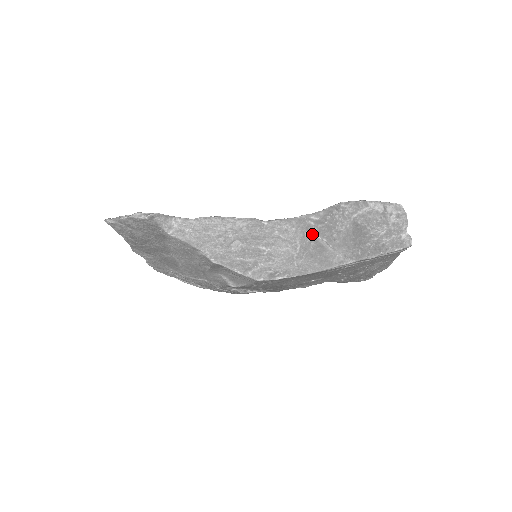
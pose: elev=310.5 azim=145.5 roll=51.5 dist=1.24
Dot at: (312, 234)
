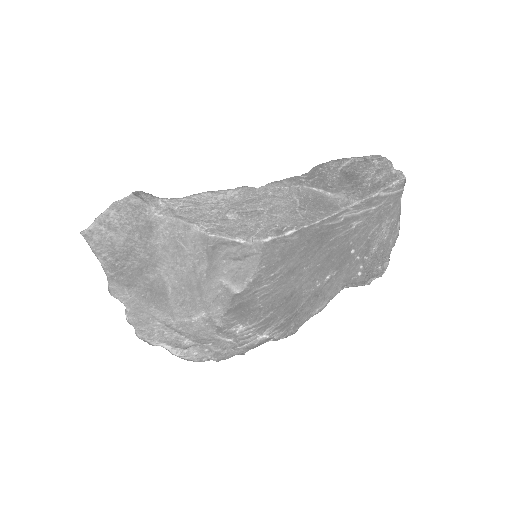
Dot at: (307, 188)
